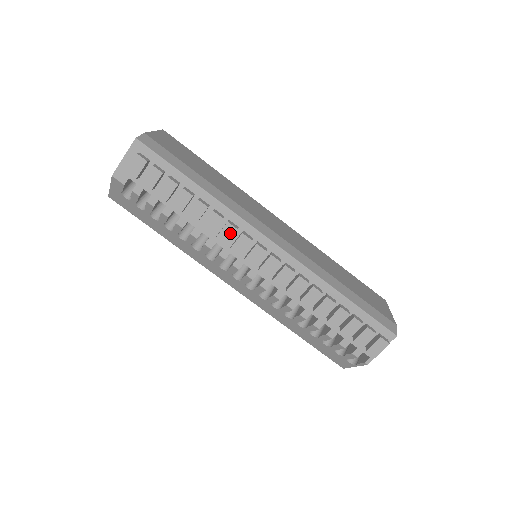
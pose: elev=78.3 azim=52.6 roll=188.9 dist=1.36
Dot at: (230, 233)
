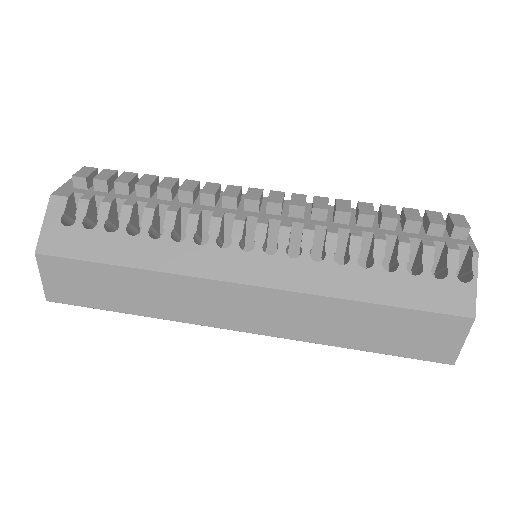
Dot at: (214, 187)
